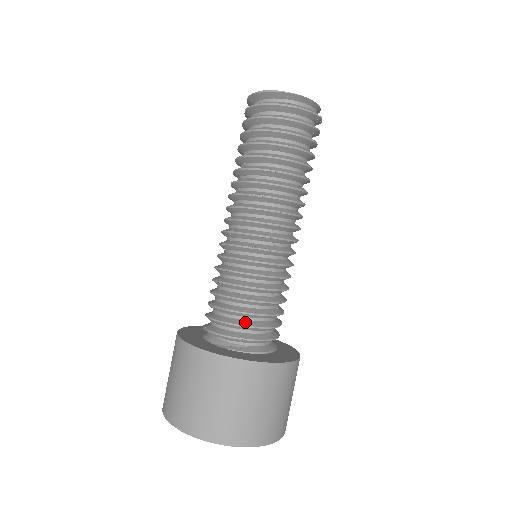
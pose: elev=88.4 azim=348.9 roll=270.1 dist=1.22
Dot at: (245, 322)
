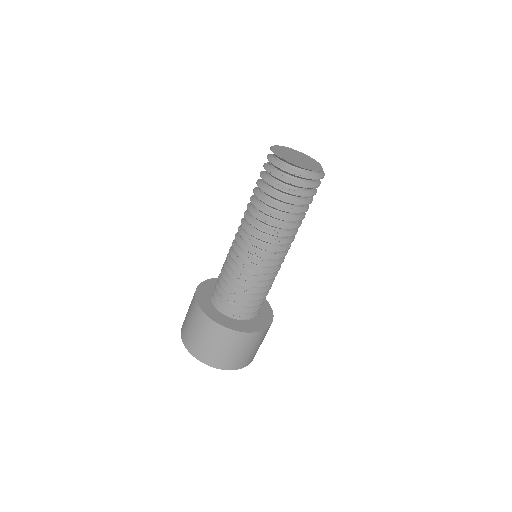
Dot at: (223, 292)
